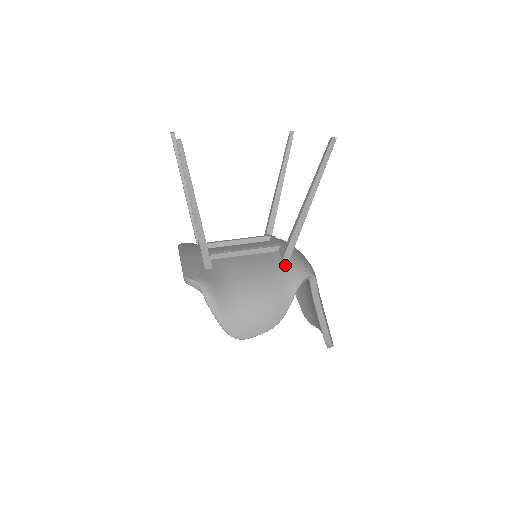
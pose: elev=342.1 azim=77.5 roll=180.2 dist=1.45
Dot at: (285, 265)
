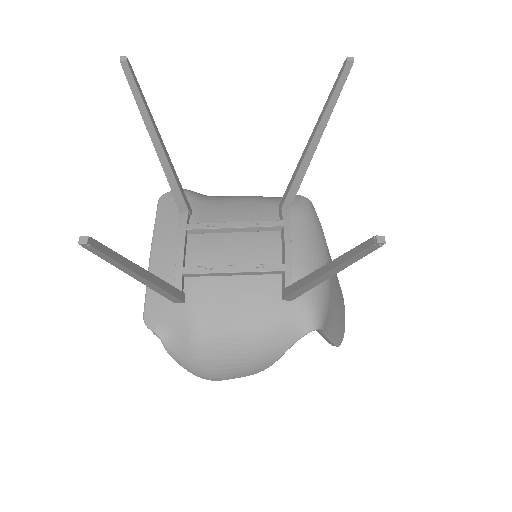
Dot at: (283, 309)
